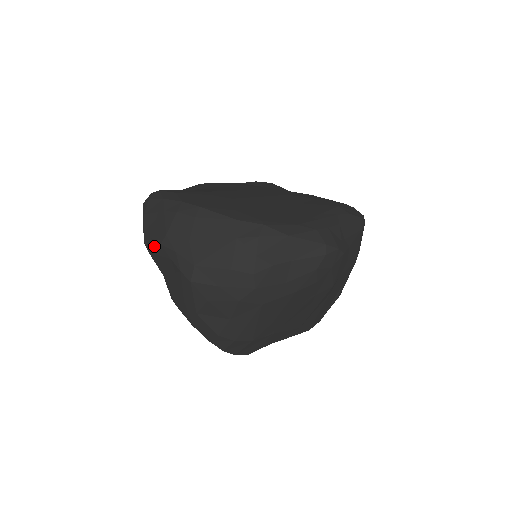
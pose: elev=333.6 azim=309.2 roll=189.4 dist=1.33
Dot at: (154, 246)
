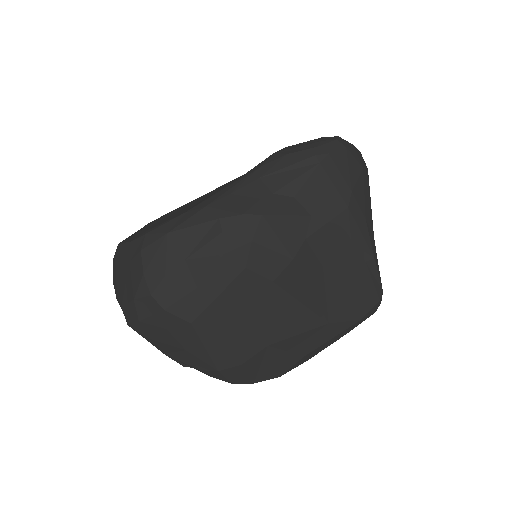
Dot at: occluded
